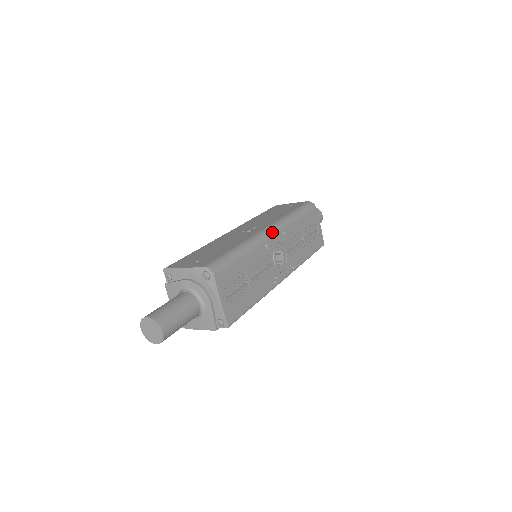
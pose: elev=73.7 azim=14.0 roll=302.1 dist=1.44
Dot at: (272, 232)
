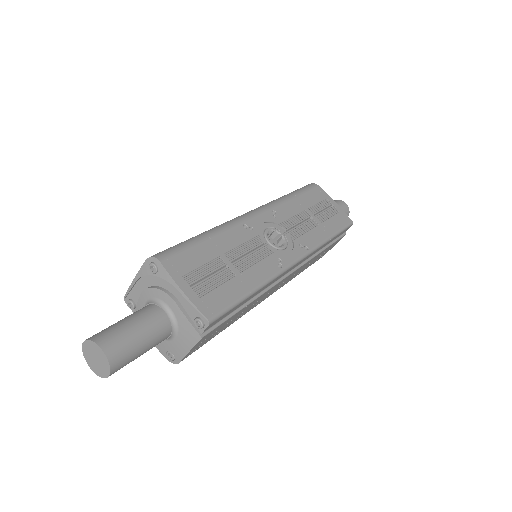
Dot at: (252, 213)
